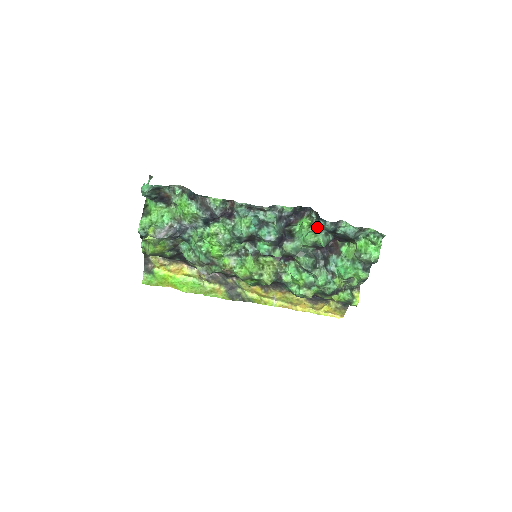
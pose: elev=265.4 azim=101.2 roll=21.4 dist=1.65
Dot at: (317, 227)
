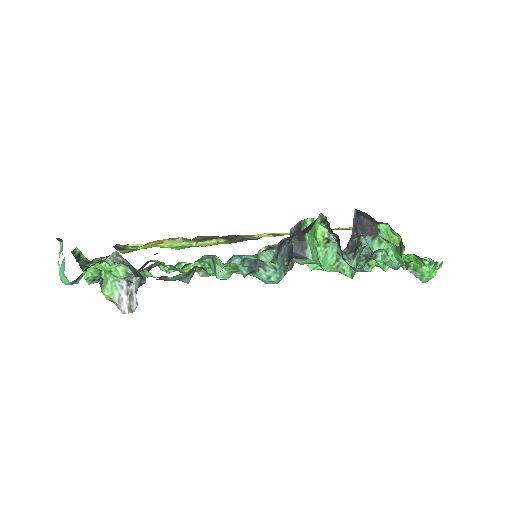
Dot at: (339, 252)
